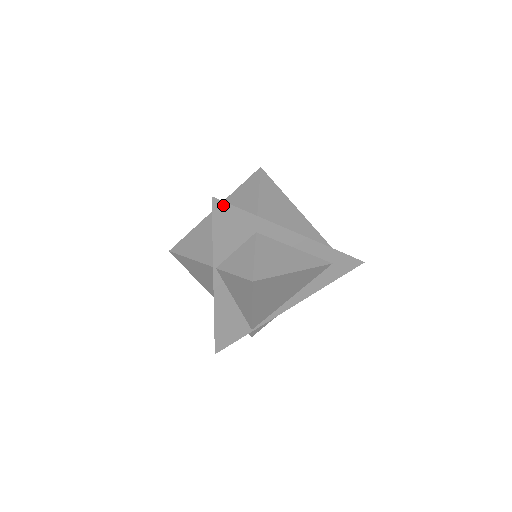
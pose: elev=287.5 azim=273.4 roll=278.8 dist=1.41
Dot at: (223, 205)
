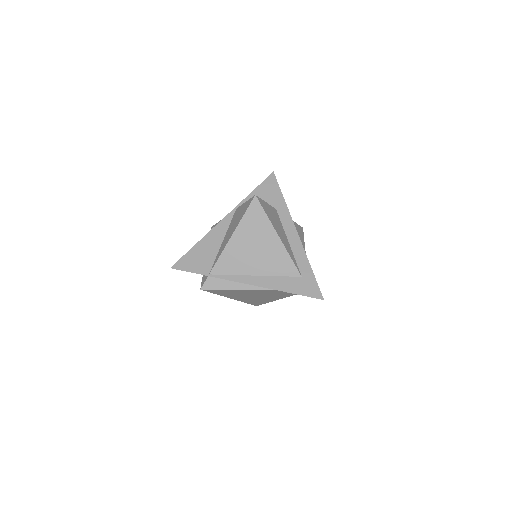
Dot at: (274, 180)
